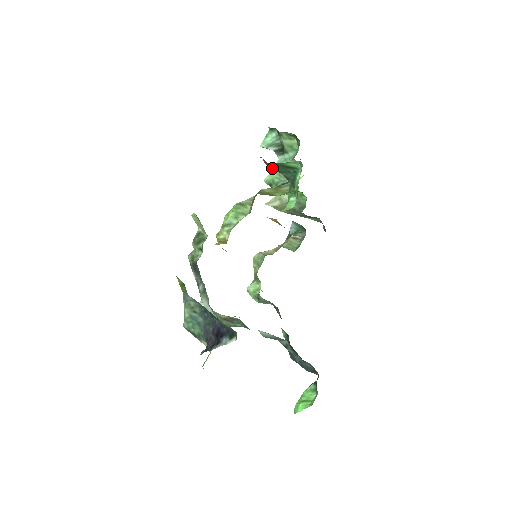
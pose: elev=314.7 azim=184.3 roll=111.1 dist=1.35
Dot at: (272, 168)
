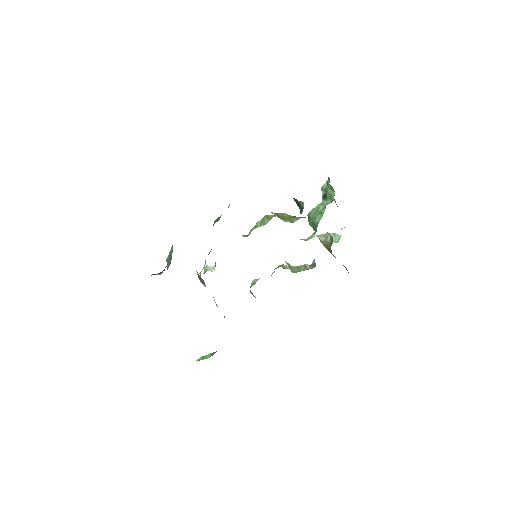
Dot at: occluded
